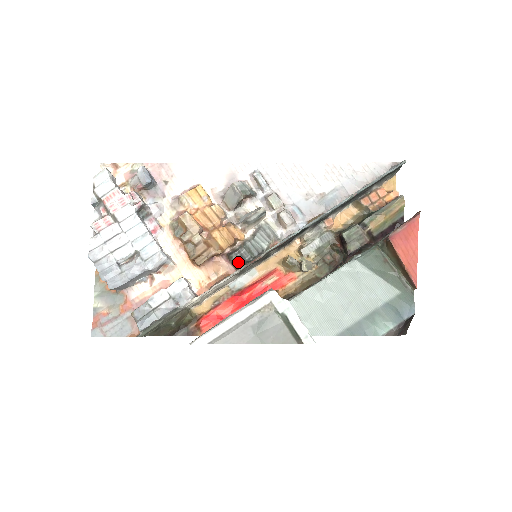
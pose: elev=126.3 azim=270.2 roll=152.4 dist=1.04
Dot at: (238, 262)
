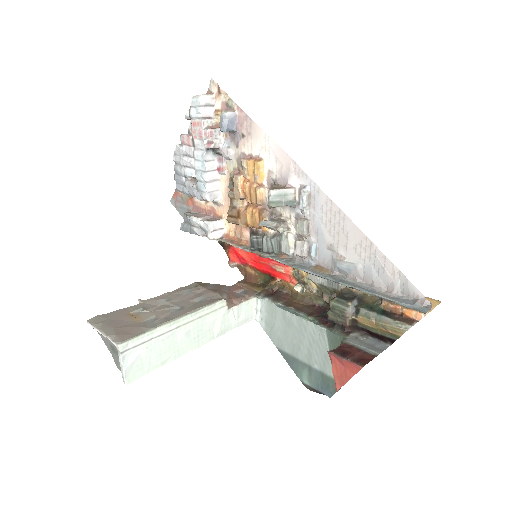
Dot at: (251, 244)
